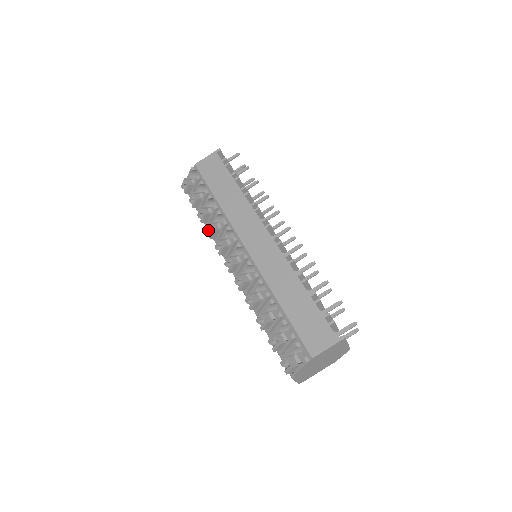
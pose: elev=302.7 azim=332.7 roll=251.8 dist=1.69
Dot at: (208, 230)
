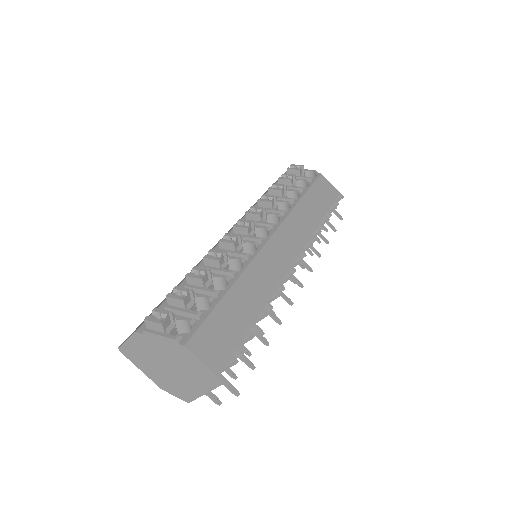
Dot at: (266, 196)
